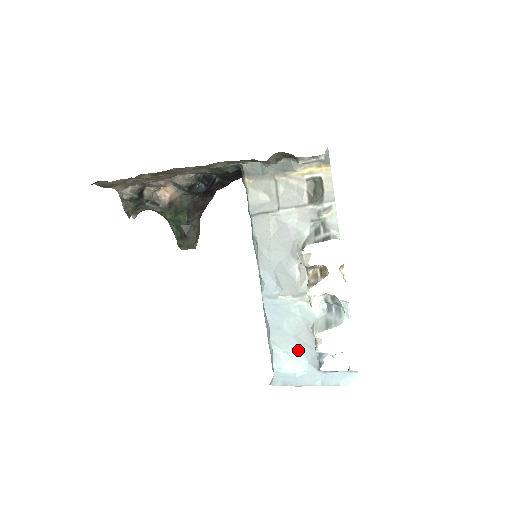
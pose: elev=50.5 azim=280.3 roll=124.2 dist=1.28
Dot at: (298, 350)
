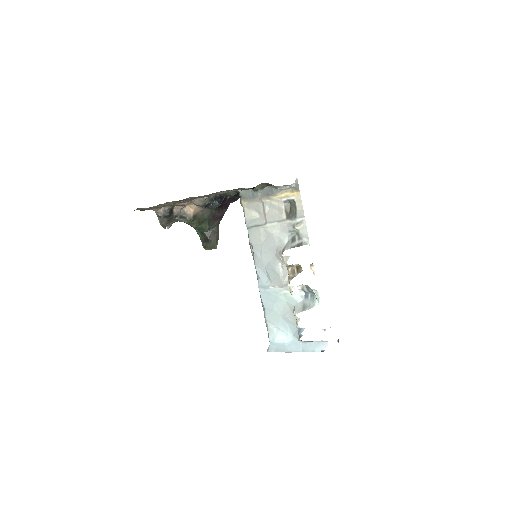
Dot at: (285, 326)
